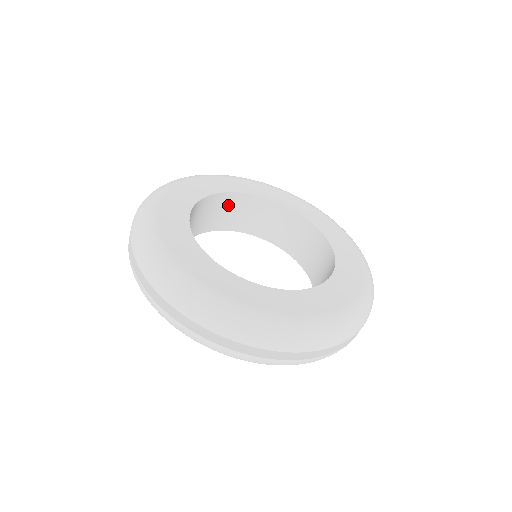
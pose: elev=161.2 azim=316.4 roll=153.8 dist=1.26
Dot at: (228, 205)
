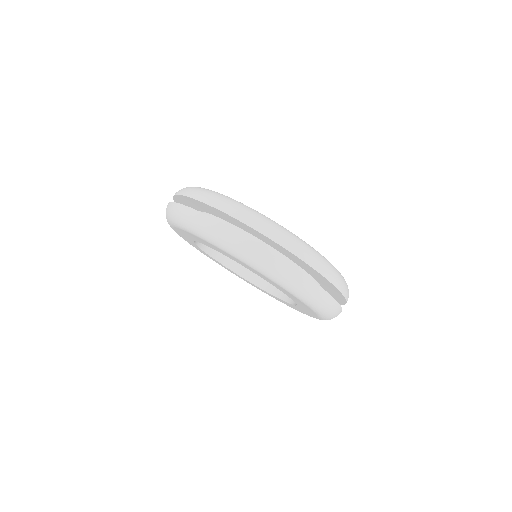
Dot at: occluded
